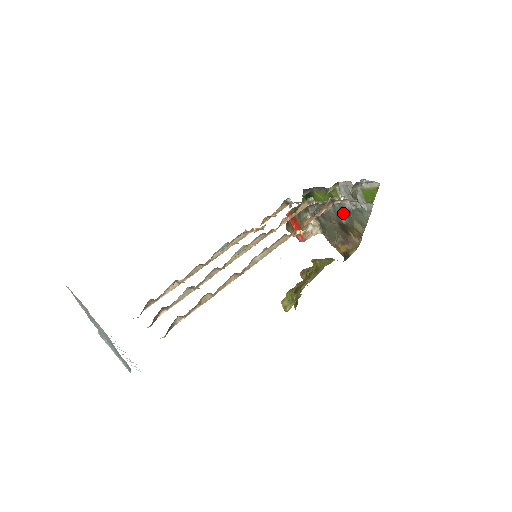
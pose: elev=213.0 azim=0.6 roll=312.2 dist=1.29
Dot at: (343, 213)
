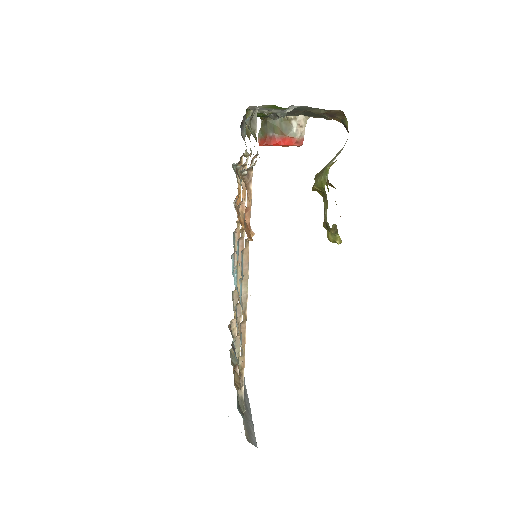
Dot at: occluded
